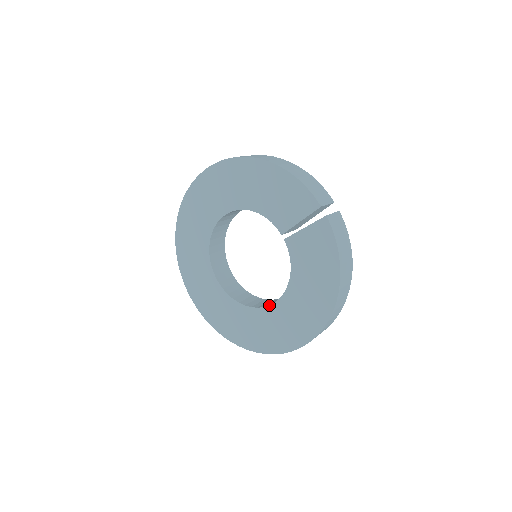
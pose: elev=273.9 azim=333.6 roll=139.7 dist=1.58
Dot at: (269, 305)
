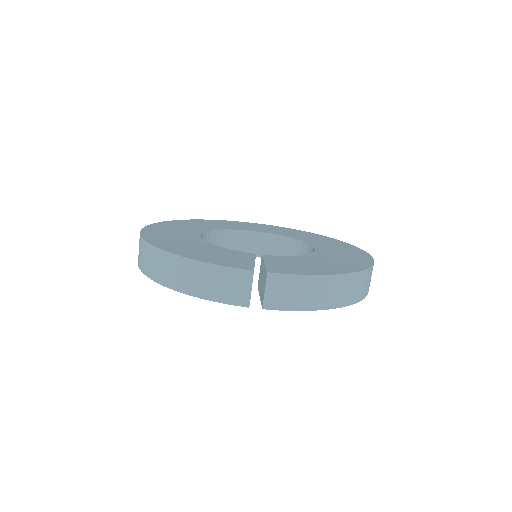
Dot at: occluded
